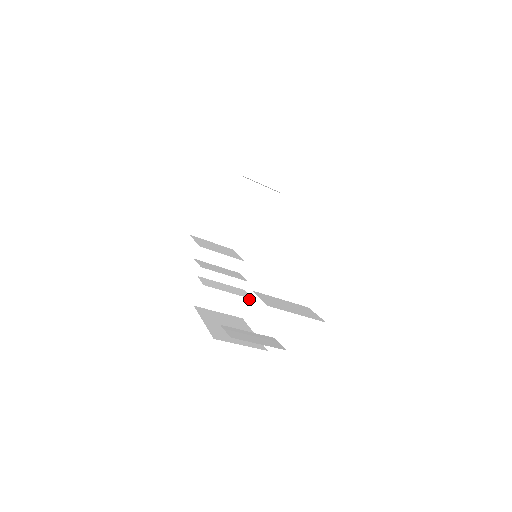
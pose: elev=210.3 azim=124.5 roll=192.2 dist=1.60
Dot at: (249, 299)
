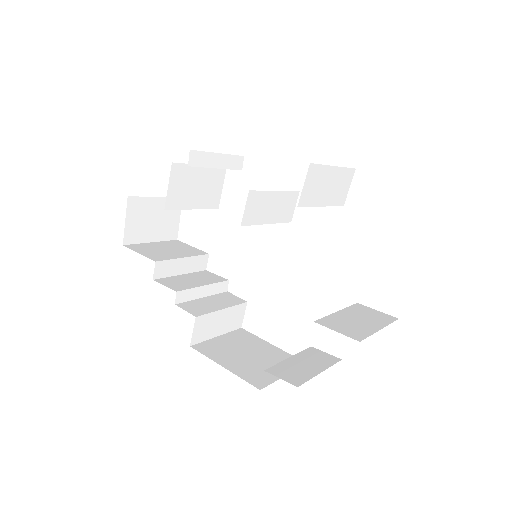
Dot at: (244, 304)
